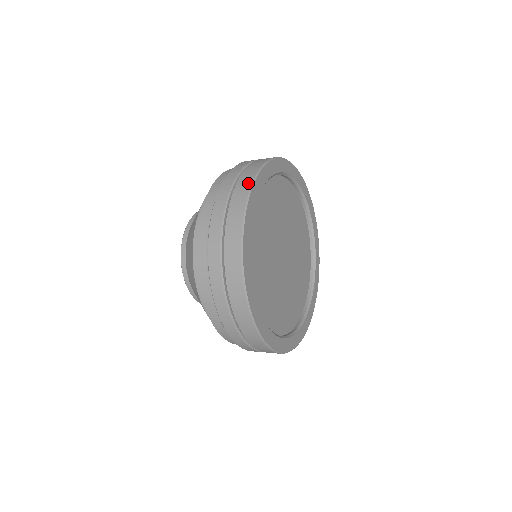
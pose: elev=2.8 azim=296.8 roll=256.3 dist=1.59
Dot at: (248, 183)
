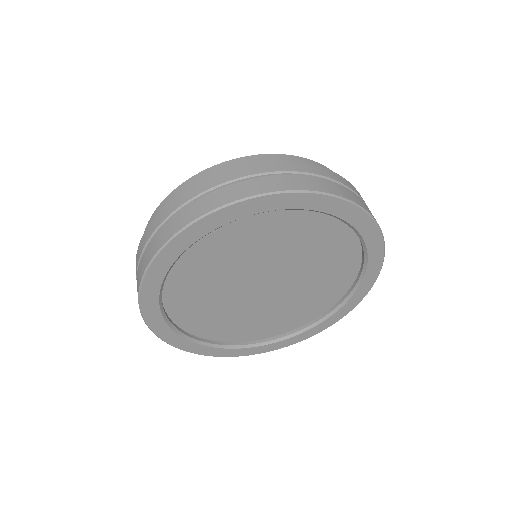
Dot at: (143, 269)
